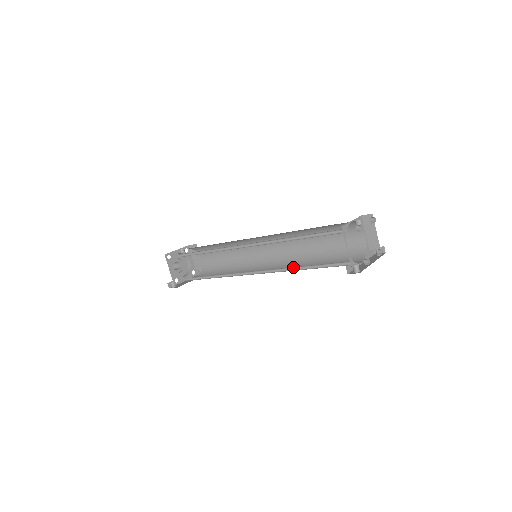
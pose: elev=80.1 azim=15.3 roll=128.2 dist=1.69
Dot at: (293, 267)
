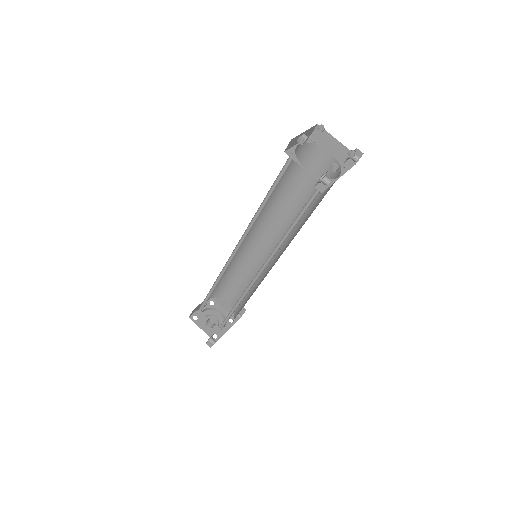
Dot at: (284, 236)
